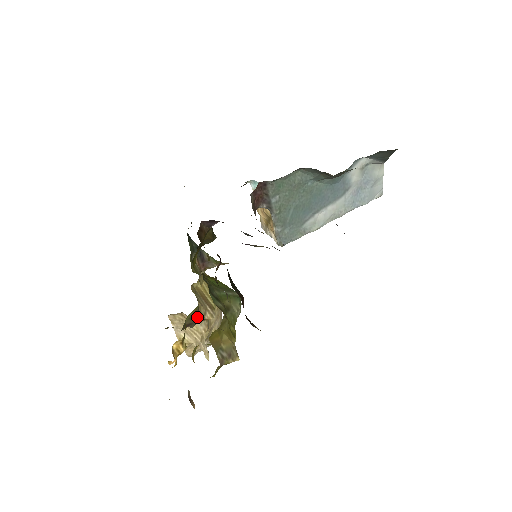
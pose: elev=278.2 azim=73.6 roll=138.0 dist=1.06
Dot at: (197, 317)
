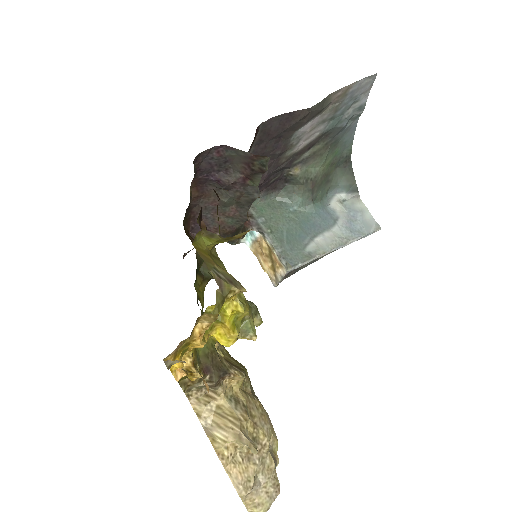
Dot at: (218, 365)
